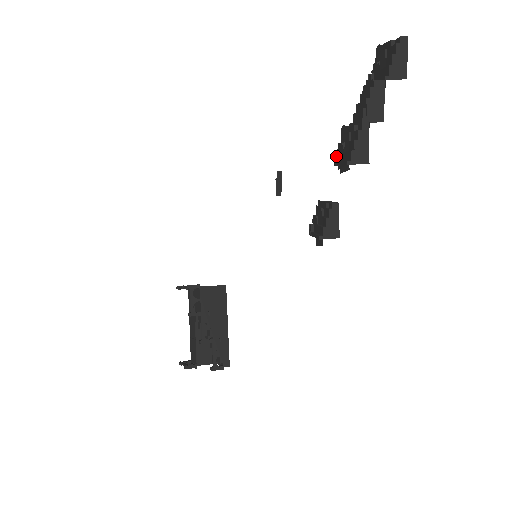
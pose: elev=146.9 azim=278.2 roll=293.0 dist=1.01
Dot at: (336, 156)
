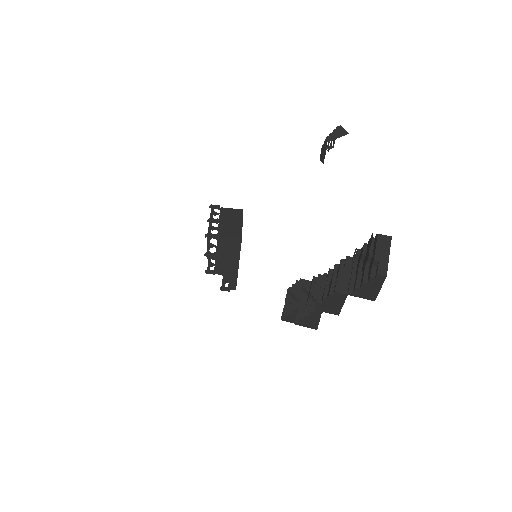
Dot at: (303, 289)
